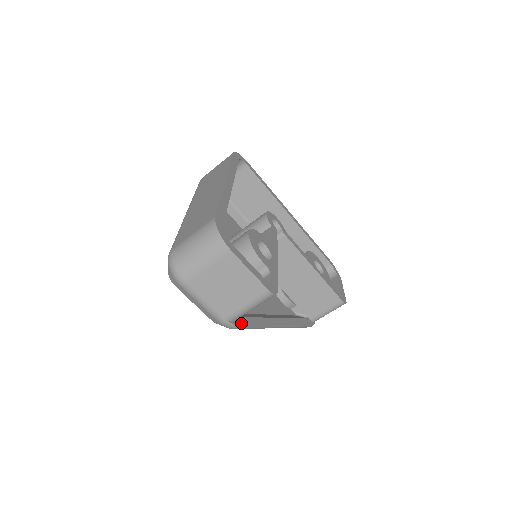
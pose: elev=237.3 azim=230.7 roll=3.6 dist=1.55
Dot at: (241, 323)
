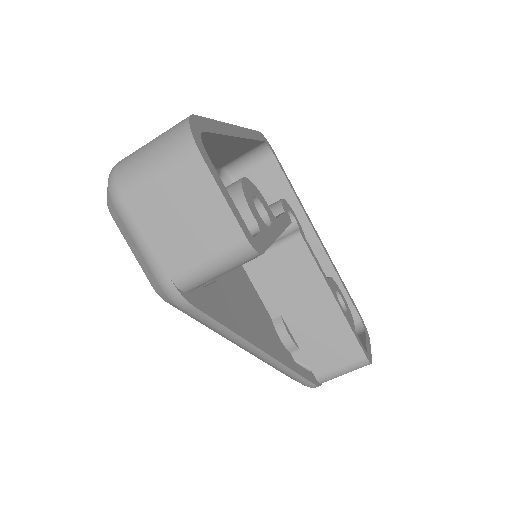
Dot at: (197, 303)
